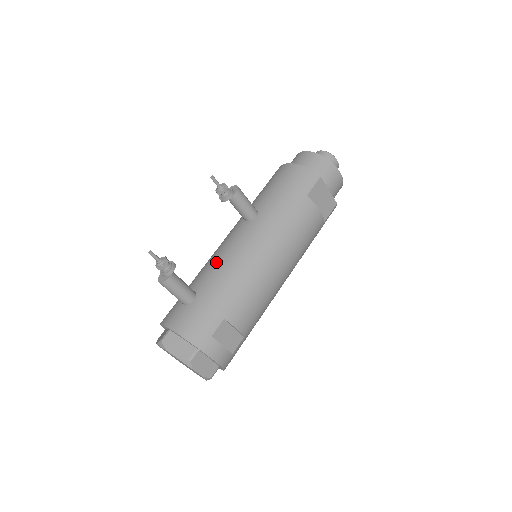
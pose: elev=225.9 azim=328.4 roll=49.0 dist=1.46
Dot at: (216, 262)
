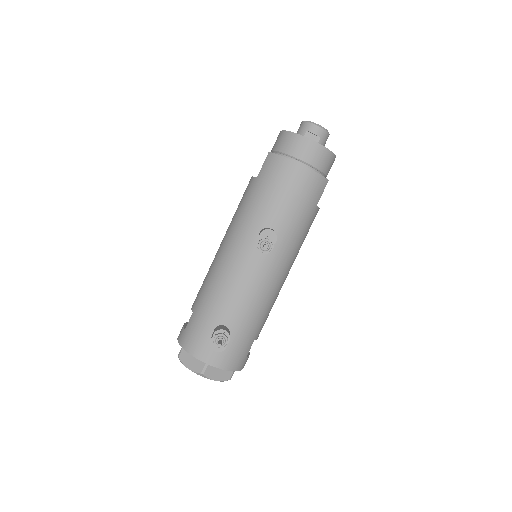
Dot at: (241, 294)
